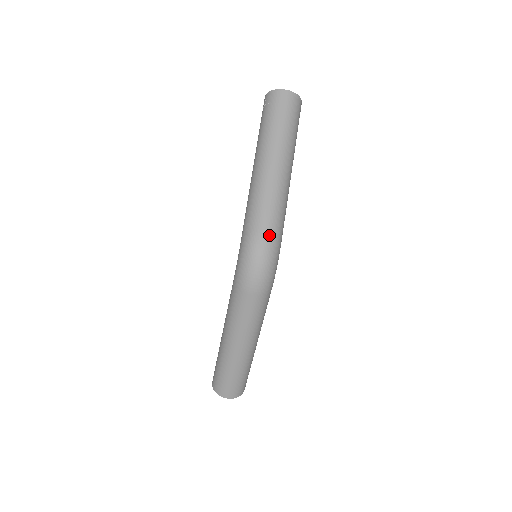
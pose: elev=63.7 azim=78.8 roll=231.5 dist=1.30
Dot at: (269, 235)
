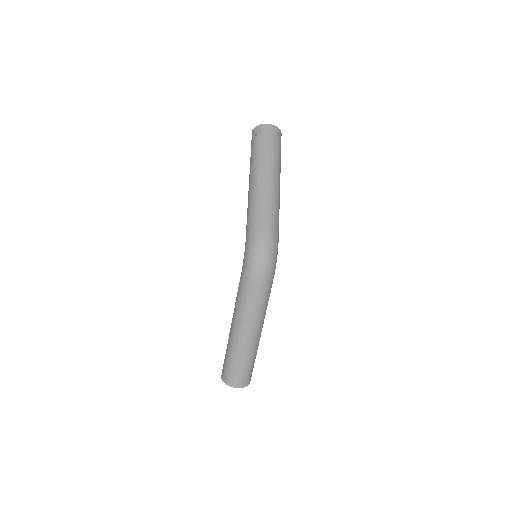
Dot at: (270, 232)
